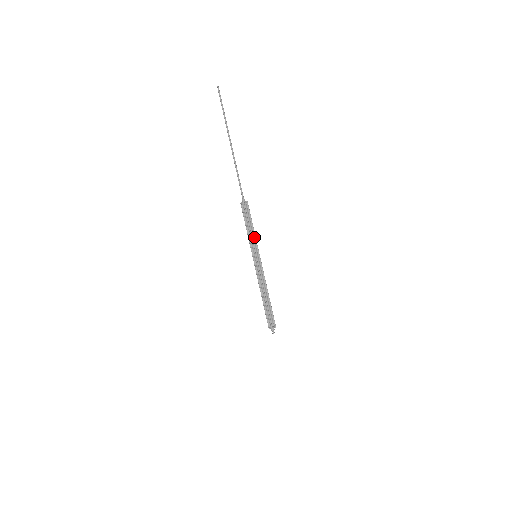
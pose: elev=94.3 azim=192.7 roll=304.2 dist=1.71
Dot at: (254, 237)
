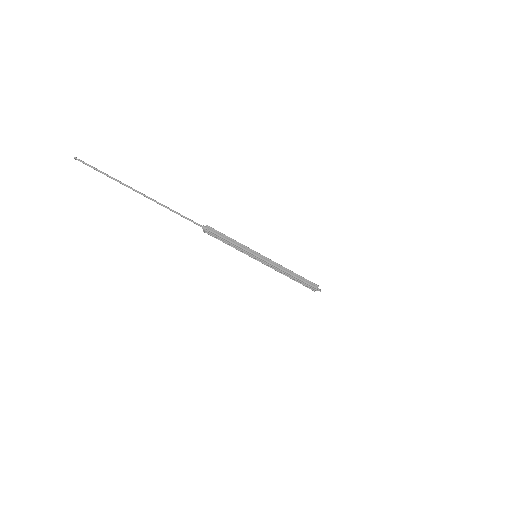
Dot at: (241, 245)
